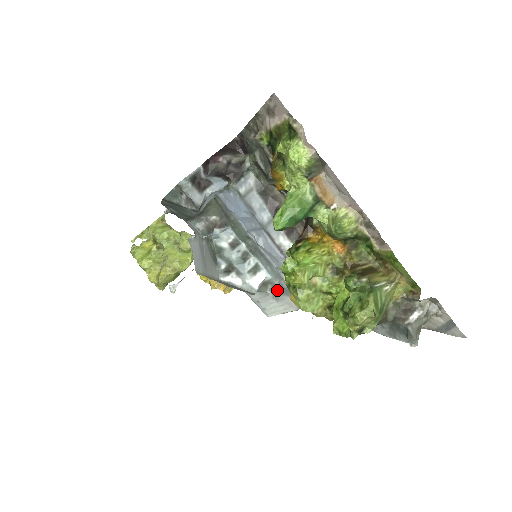
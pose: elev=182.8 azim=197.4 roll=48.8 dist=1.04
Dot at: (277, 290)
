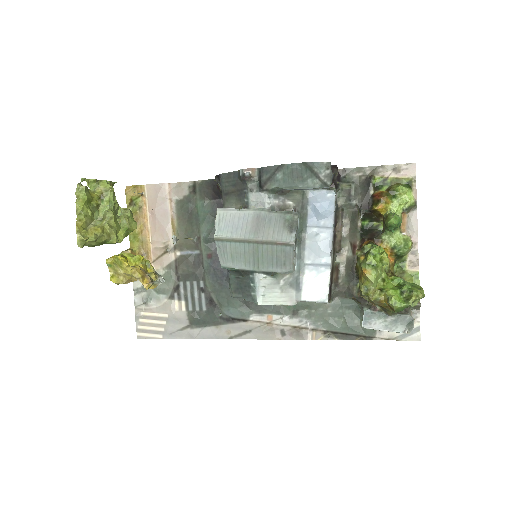
Dot at: (291, 282)
